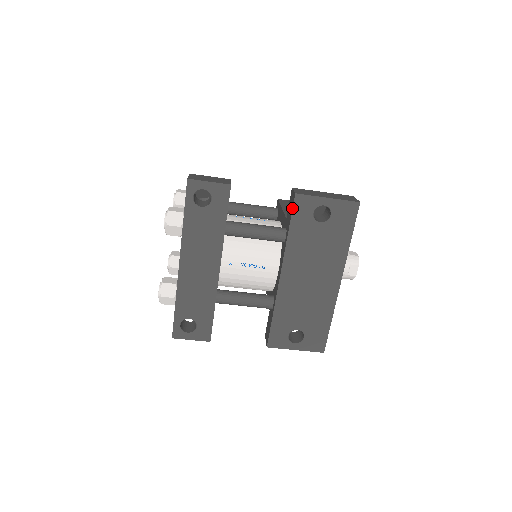
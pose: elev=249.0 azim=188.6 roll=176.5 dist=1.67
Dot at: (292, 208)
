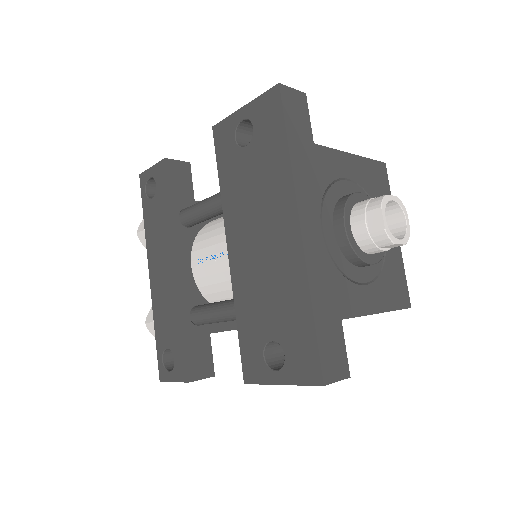
Dot at: (215, 148)
